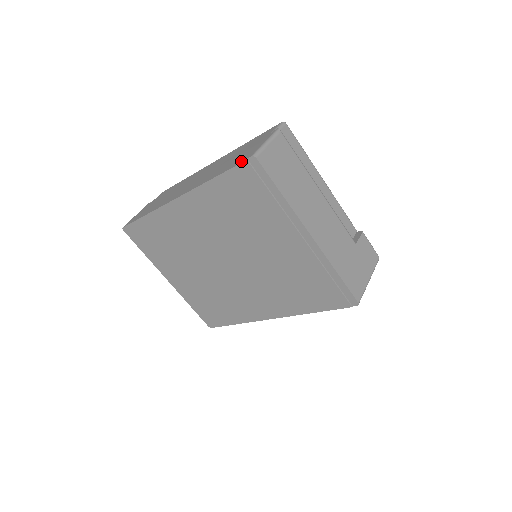
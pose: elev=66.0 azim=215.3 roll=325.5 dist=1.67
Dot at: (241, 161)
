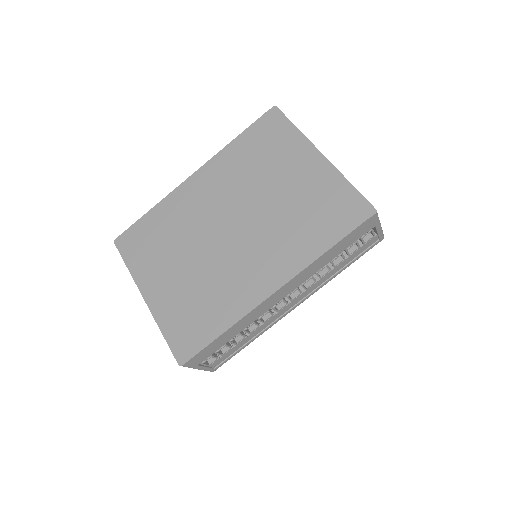
Dot at: (263, 117)
